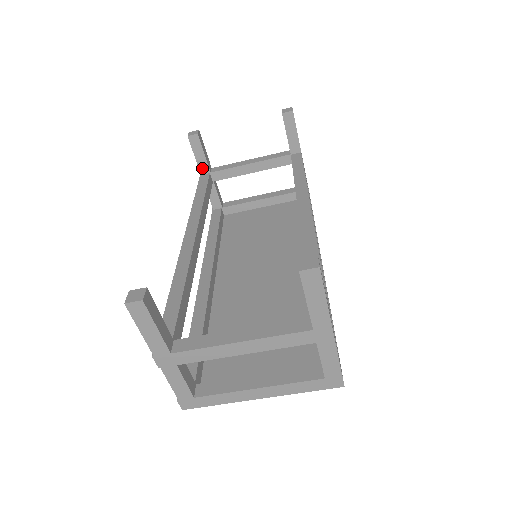
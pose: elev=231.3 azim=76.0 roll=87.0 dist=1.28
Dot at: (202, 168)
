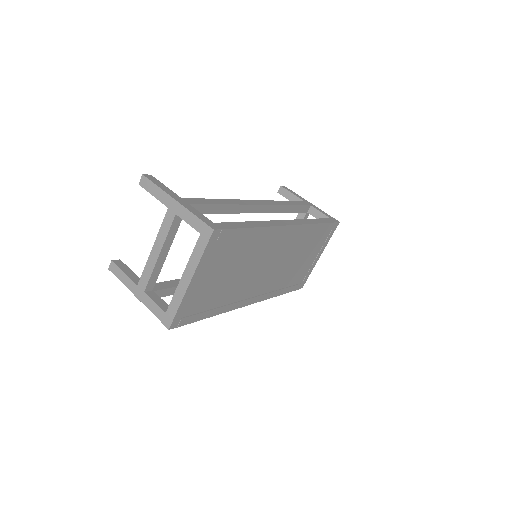
Dot at: occluded
